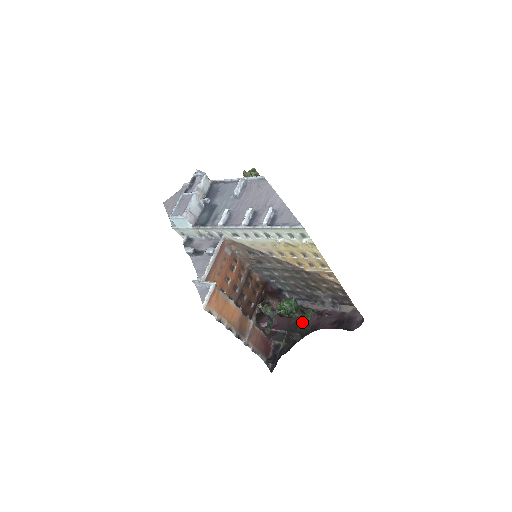
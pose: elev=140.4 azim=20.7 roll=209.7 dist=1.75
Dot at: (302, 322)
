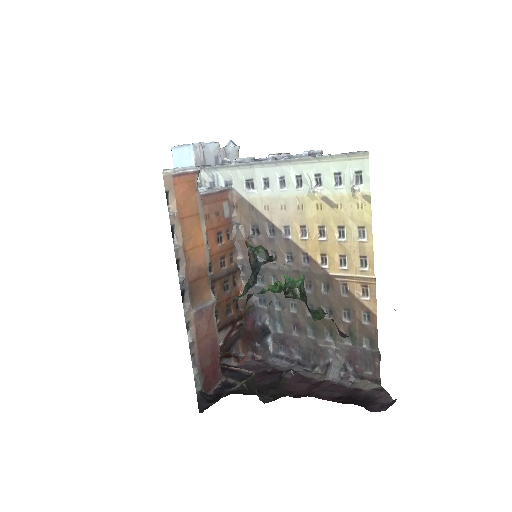
Dot at: (281, 385)
